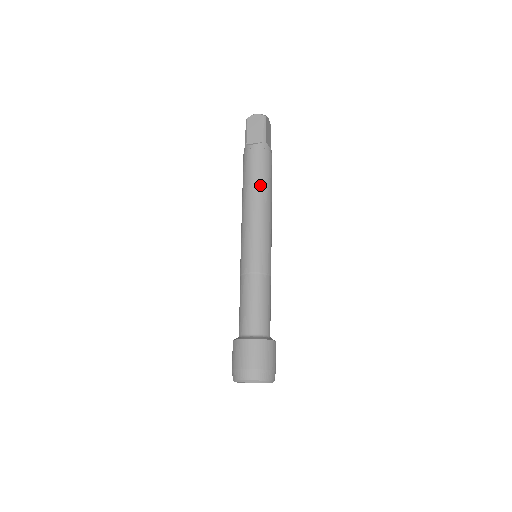
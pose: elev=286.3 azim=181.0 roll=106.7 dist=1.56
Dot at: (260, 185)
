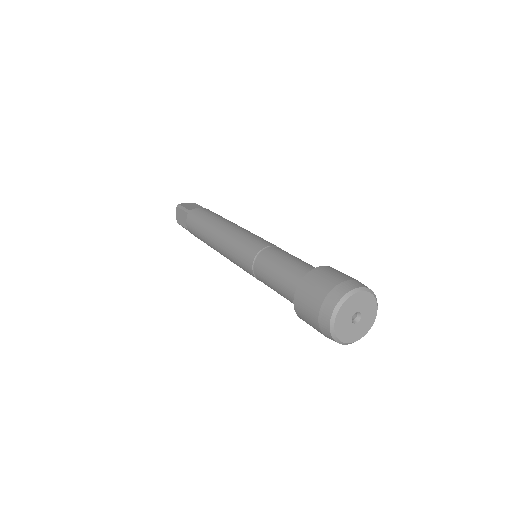
Dot at: (226, 219)
